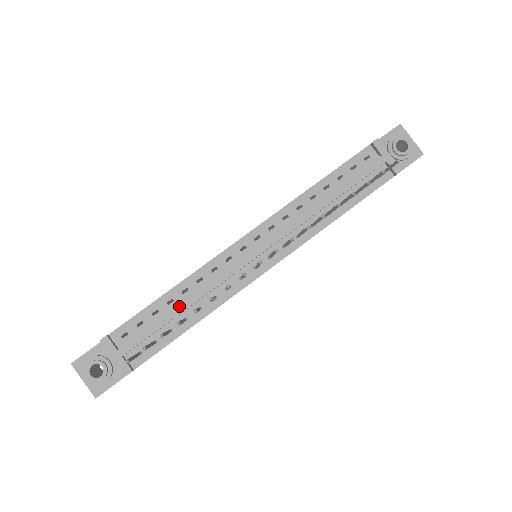
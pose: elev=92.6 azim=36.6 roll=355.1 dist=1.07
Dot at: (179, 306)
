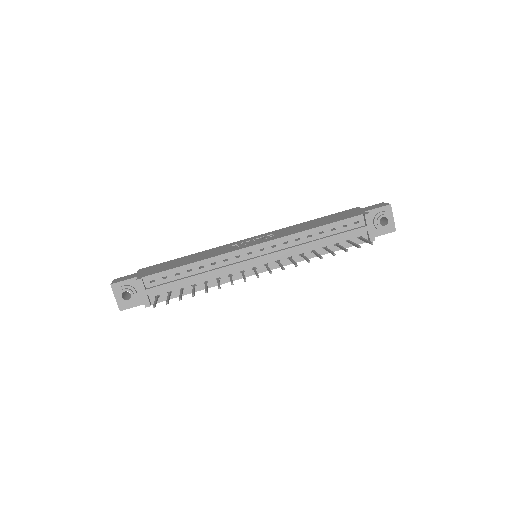
Dot at: (195, 276)
